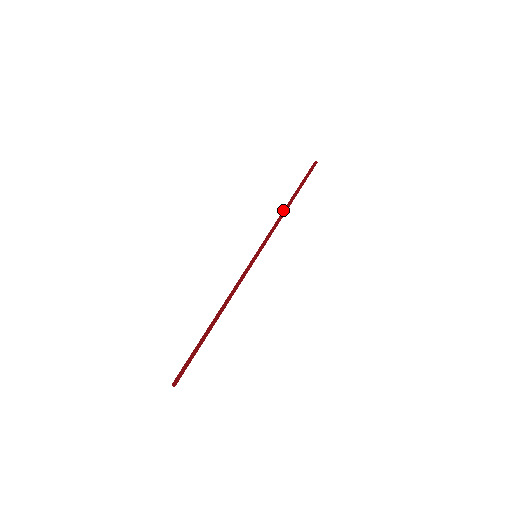
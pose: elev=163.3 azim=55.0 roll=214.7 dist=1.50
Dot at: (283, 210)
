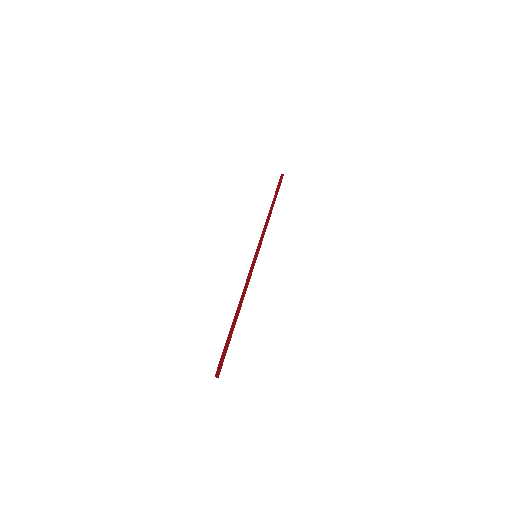
Dot at: (268, 215)
